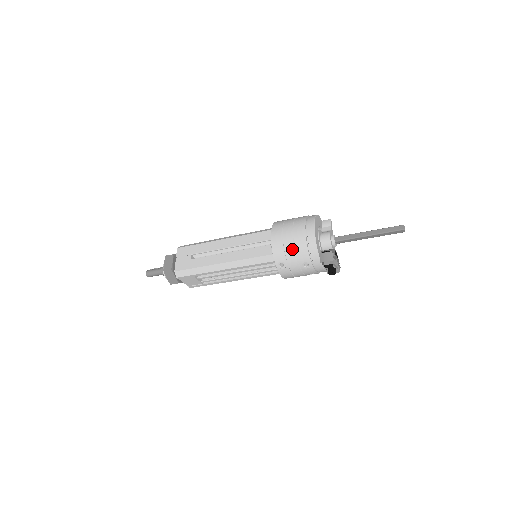
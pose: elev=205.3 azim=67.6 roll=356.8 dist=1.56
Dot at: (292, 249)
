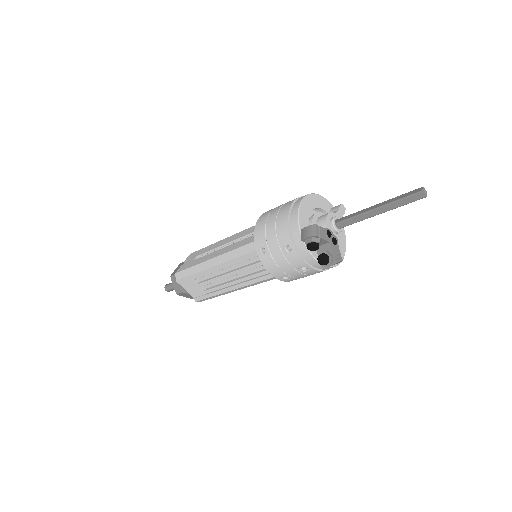
Dot at: (273, 227)
